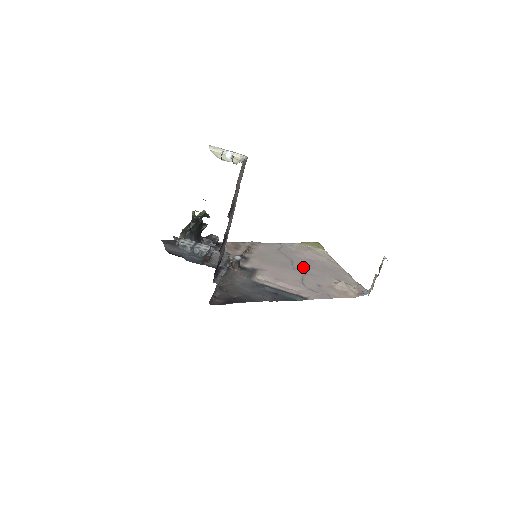
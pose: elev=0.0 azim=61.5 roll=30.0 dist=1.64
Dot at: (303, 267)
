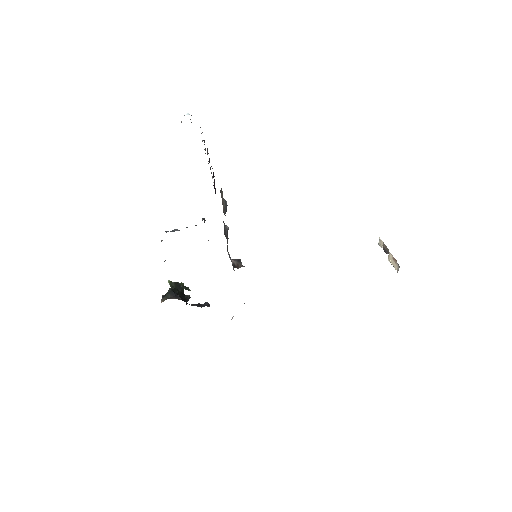
Dot at: occluded
